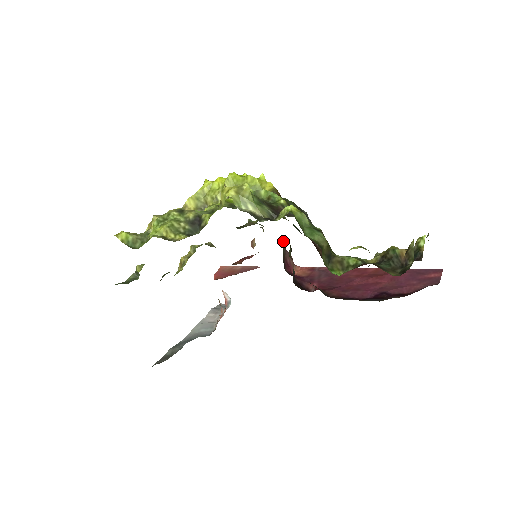
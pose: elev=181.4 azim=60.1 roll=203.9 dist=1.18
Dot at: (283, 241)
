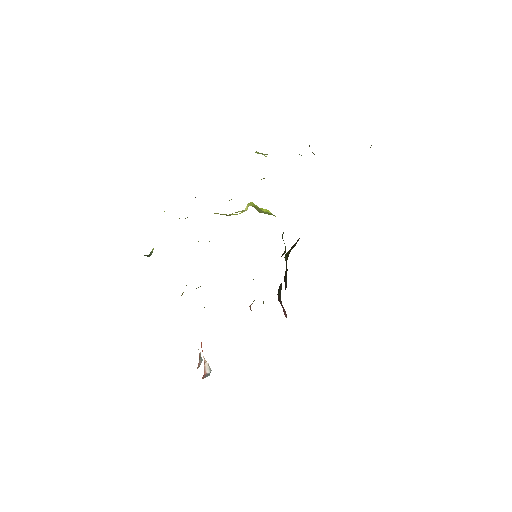
Dot at: occluded
